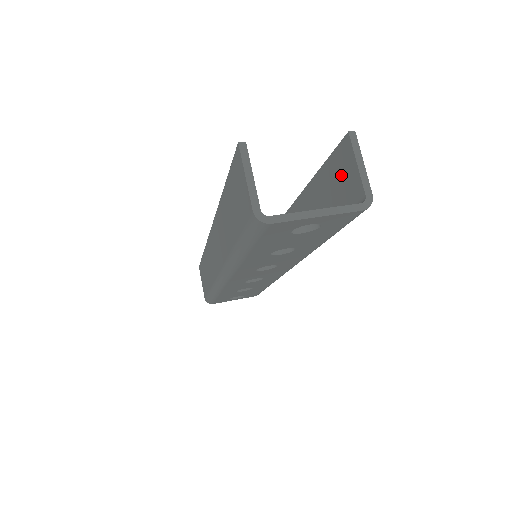
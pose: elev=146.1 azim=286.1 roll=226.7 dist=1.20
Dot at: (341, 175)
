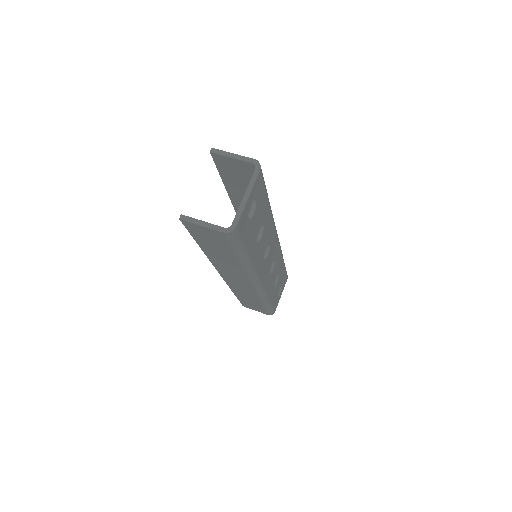
Dot at: (233, 170)
